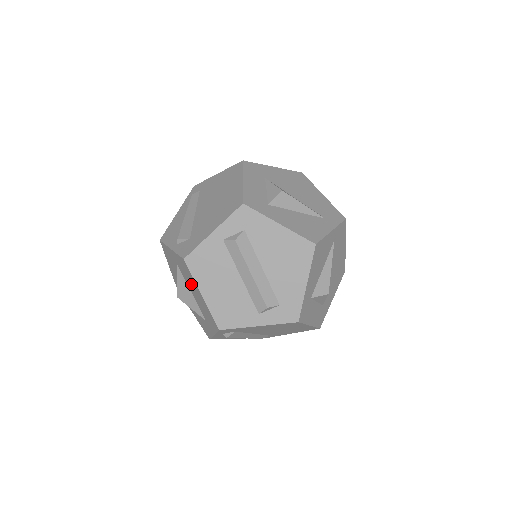
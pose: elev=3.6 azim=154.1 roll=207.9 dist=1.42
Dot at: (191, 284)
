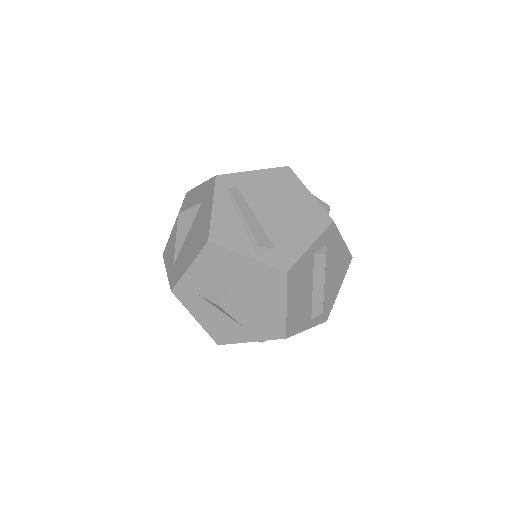
Dot at: (264, 295)
